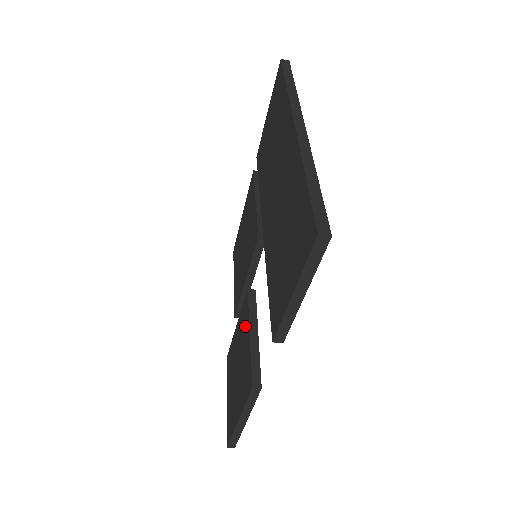
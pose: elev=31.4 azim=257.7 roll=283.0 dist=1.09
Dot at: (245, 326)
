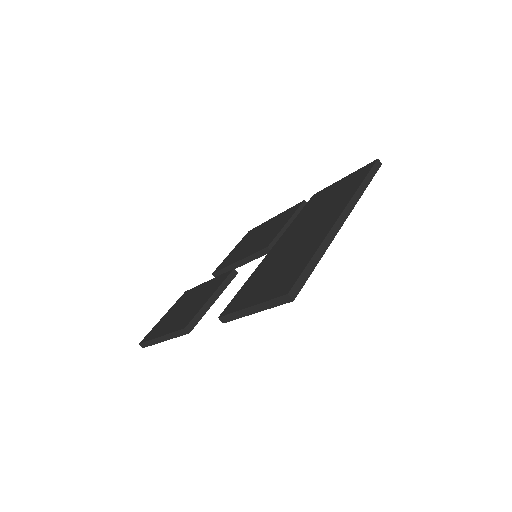
Dot at: (213, 288)
